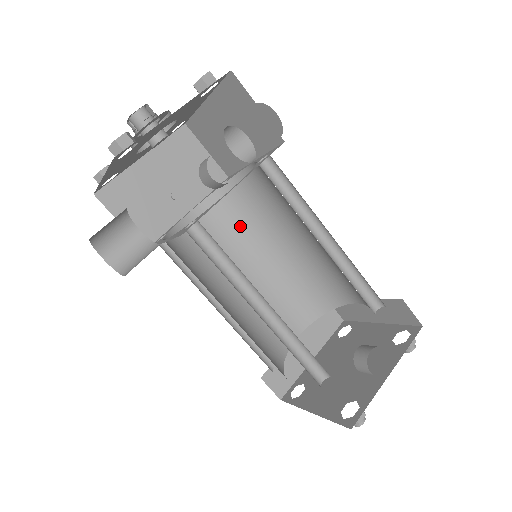
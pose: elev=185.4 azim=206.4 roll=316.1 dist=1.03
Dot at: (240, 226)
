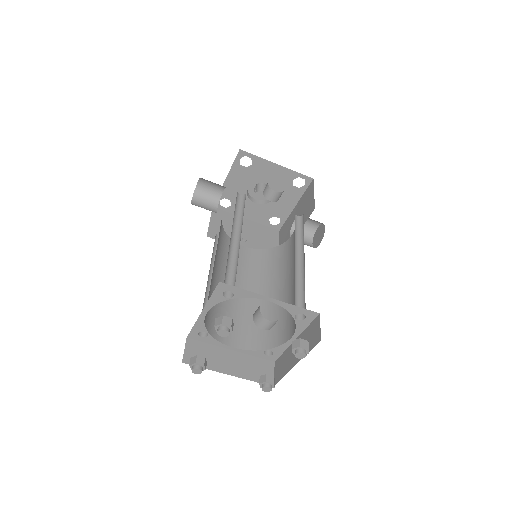
Dot at: (262, 271)
